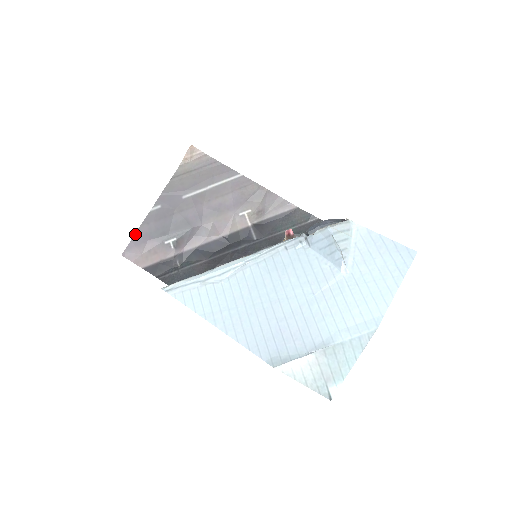
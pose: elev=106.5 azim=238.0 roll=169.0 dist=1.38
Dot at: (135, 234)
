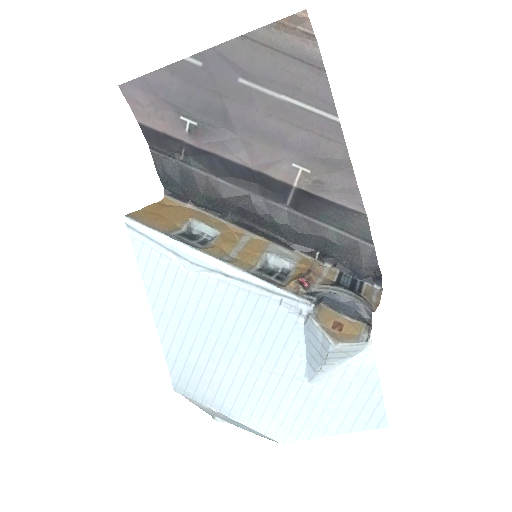
Dot at: (148, 74)
